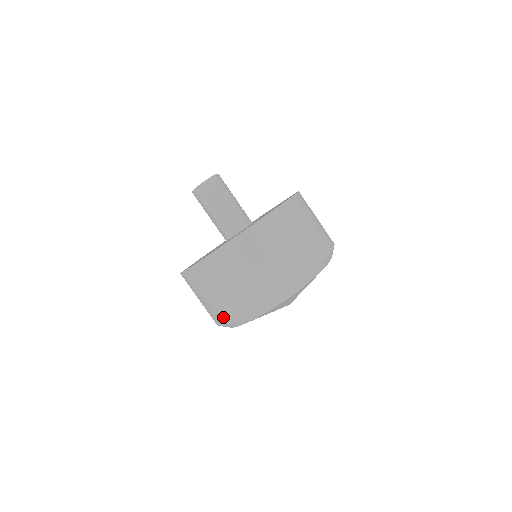
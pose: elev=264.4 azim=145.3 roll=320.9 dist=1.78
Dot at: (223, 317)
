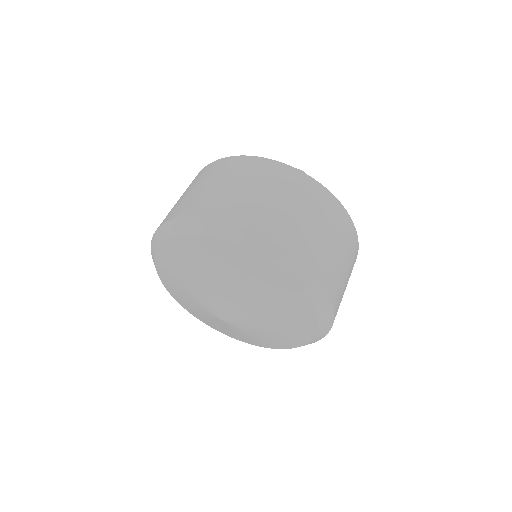
Dot at: (188, 209)
